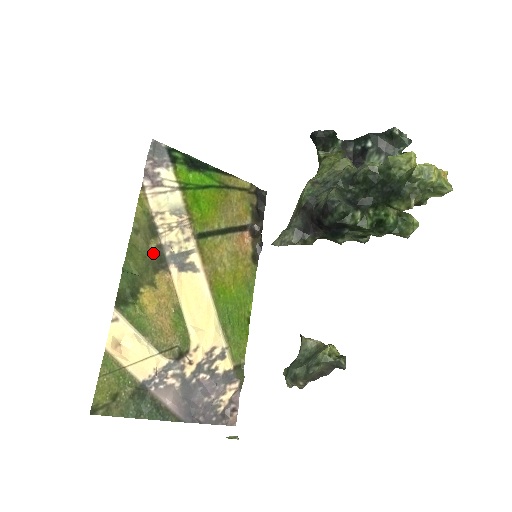
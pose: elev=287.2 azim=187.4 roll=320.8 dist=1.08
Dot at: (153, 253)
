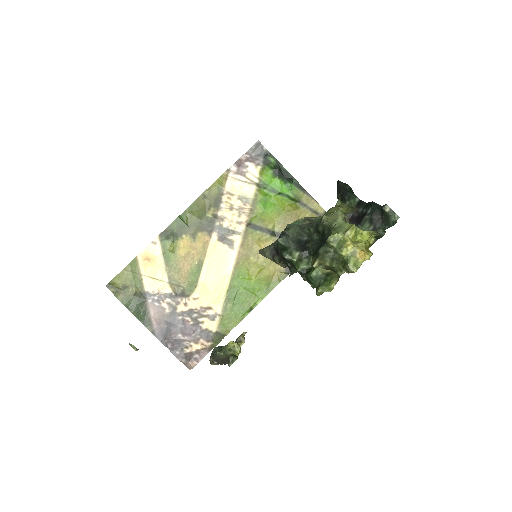
Dot at: (207, 217)
